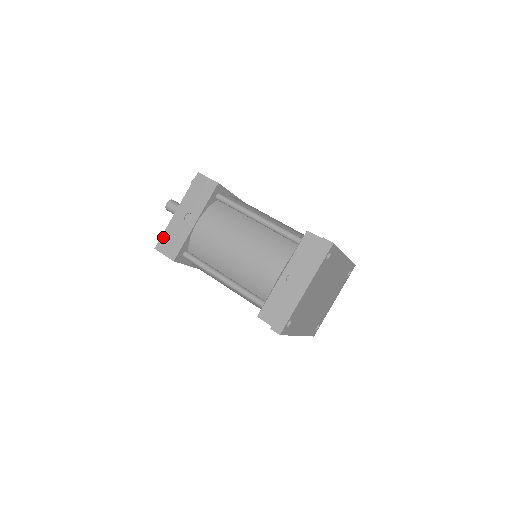
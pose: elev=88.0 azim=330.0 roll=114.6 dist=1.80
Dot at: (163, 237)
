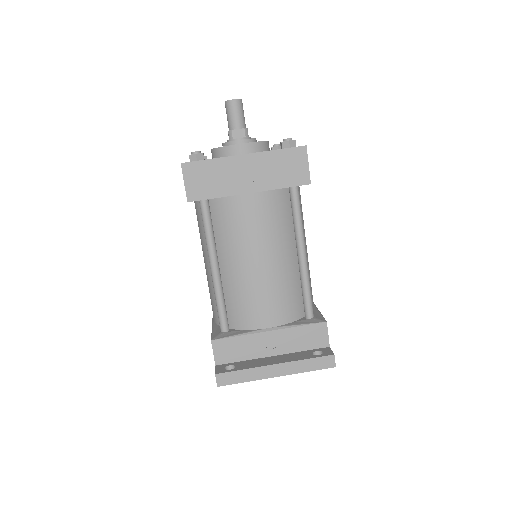
Dot at: (202, 164)
